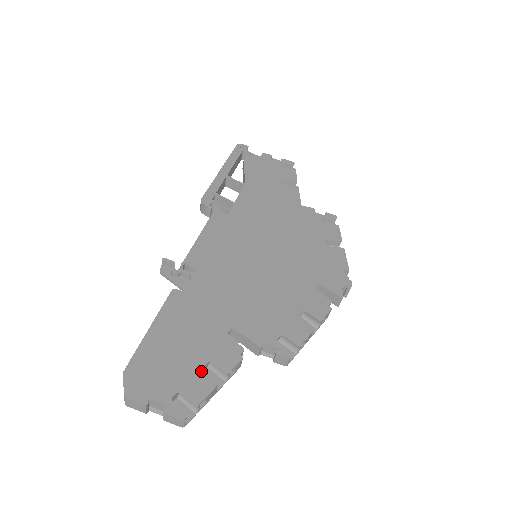
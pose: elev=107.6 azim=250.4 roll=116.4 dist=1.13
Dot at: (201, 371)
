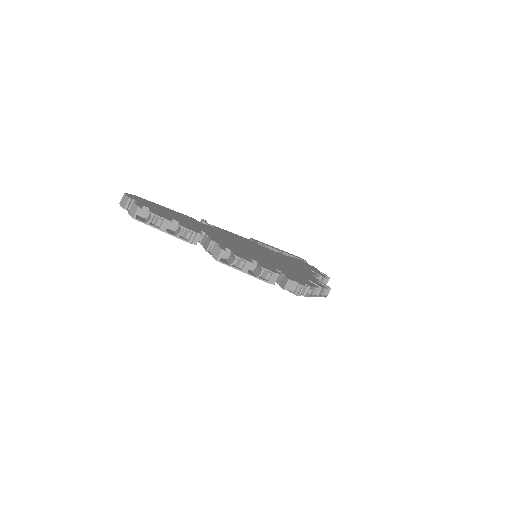
Dot at: (170, 217)
